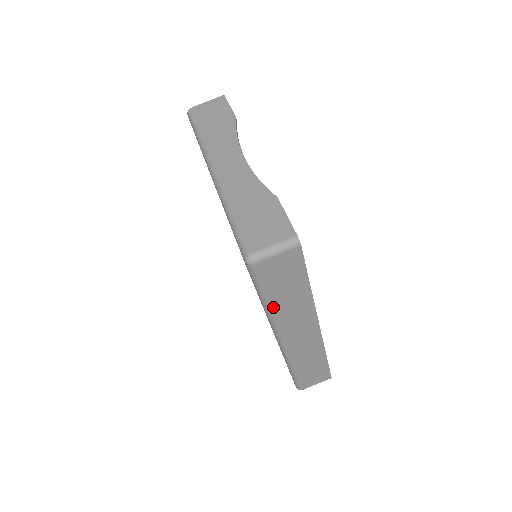
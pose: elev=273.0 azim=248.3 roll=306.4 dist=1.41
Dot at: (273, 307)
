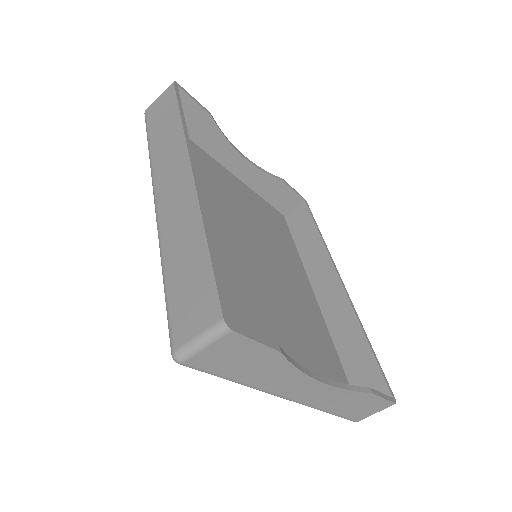
Dot at: (336, 352)
